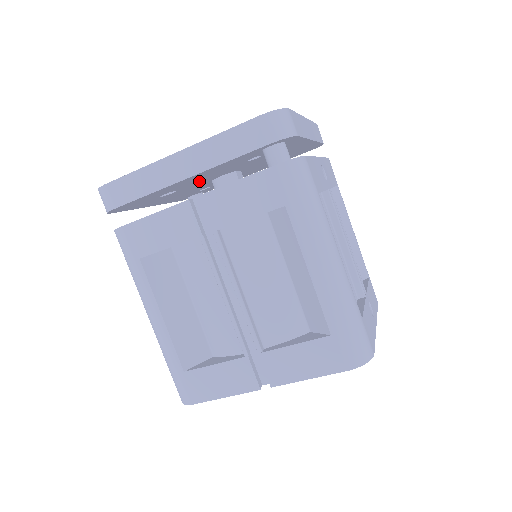
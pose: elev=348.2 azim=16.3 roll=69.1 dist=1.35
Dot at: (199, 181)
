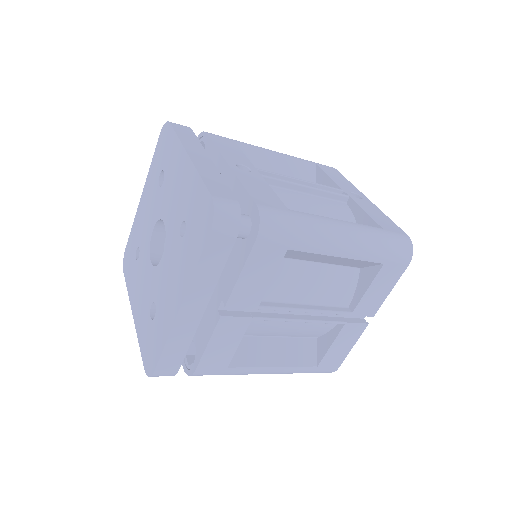
Dot at: occluded
